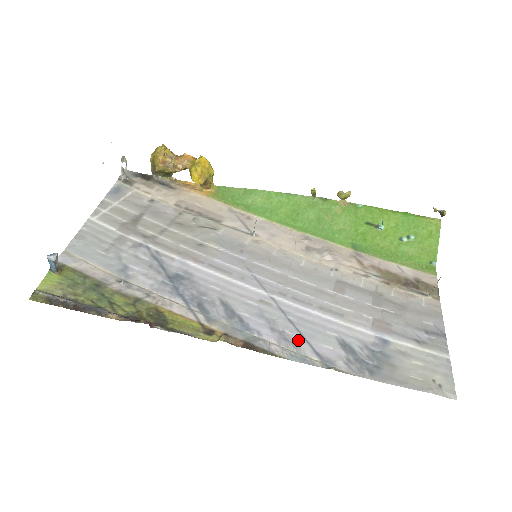
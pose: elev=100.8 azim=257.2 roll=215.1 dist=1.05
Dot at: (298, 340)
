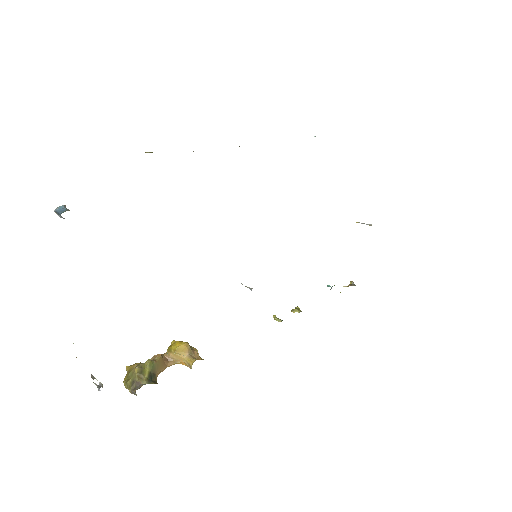
Dot at: occluded
